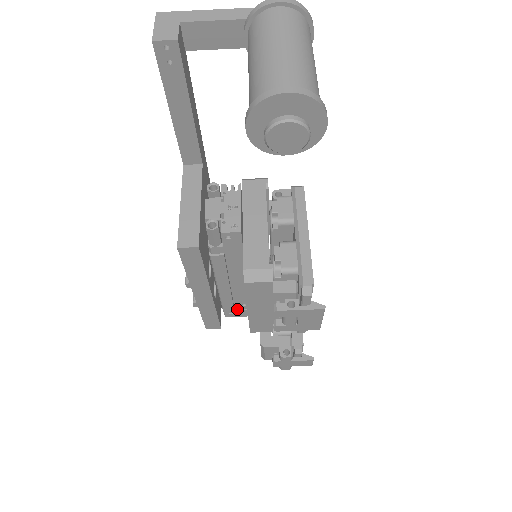
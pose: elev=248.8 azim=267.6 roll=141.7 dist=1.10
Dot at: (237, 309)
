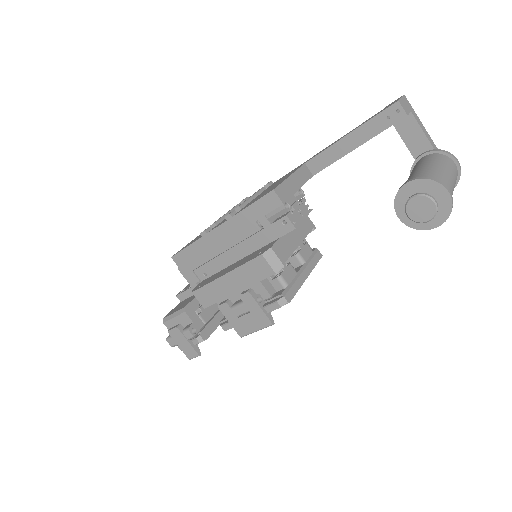
Dot at: (195, 272)
